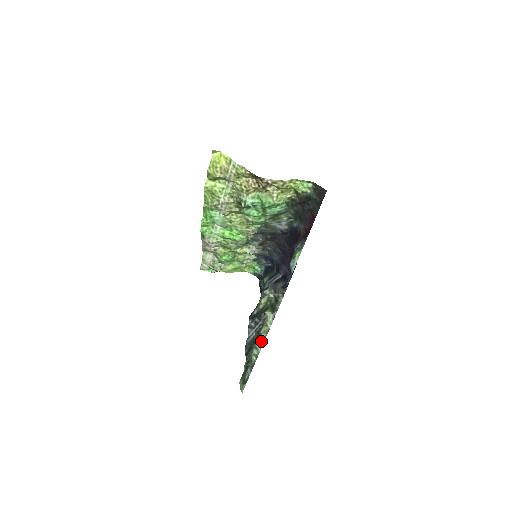
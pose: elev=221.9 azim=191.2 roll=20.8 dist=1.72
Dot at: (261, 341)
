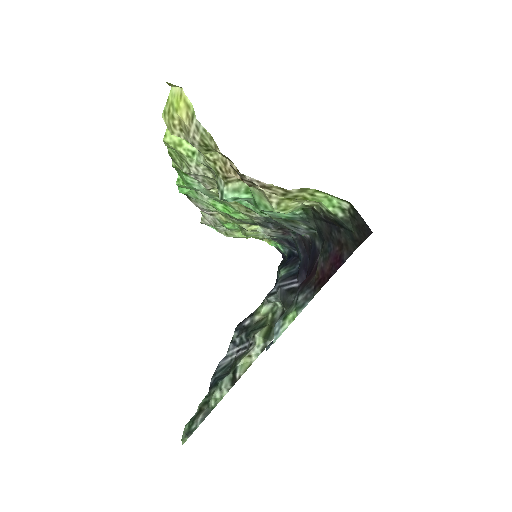
Dot at: (232, 380)
